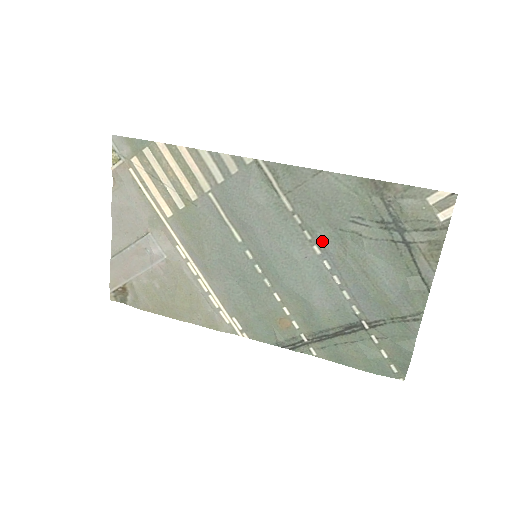
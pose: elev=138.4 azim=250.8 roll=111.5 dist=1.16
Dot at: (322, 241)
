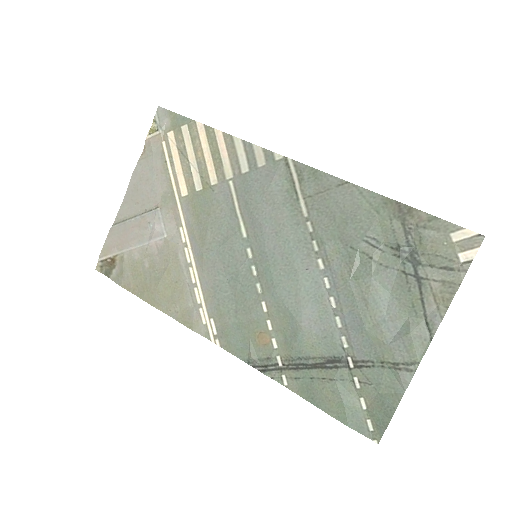
Dot at: (329, 255)
